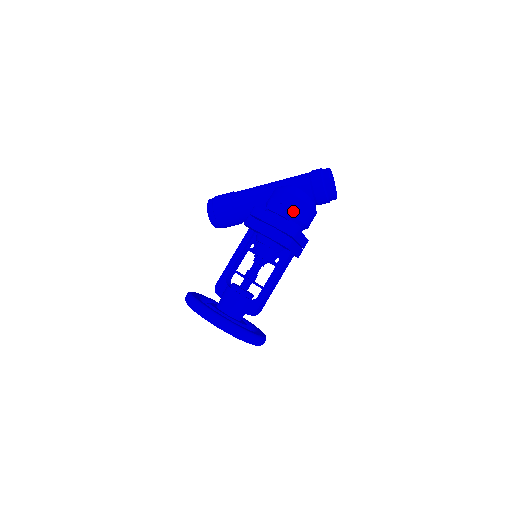
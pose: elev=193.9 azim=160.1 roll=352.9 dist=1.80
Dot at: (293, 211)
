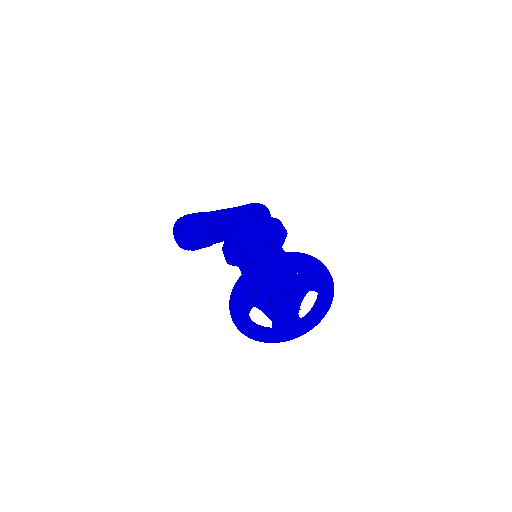
Dot at: occluded
